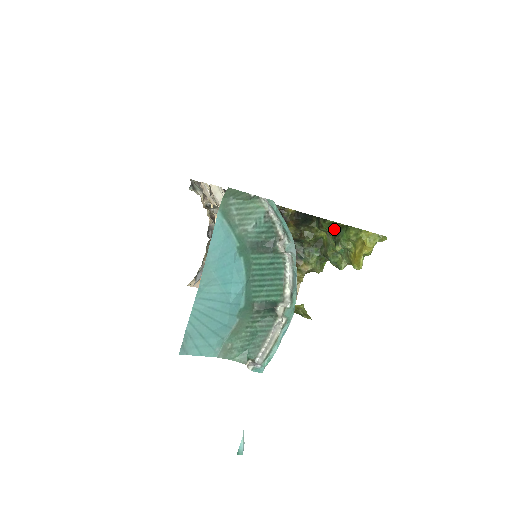
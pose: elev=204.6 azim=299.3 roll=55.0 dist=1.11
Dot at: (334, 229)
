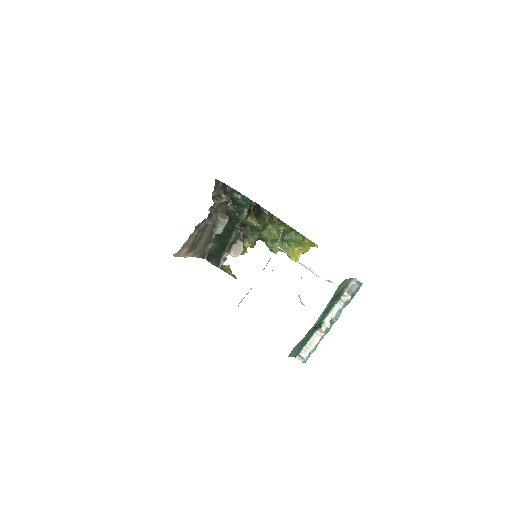
Dot at: (282, 227)
